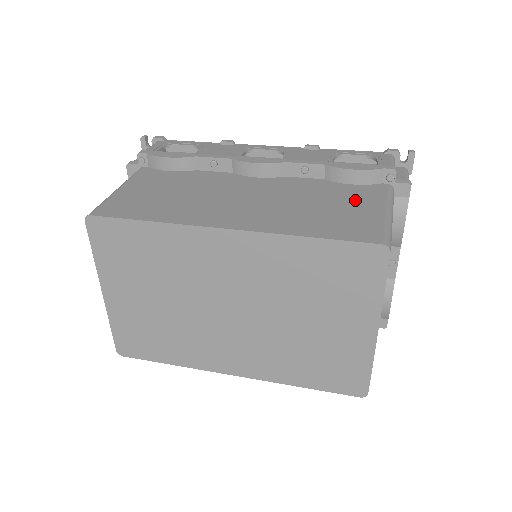
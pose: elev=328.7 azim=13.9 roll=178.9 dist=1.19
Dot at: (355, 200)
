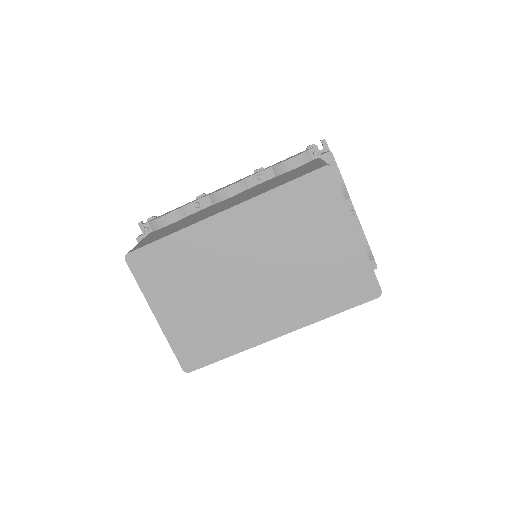
Dot at: (299, 169)
